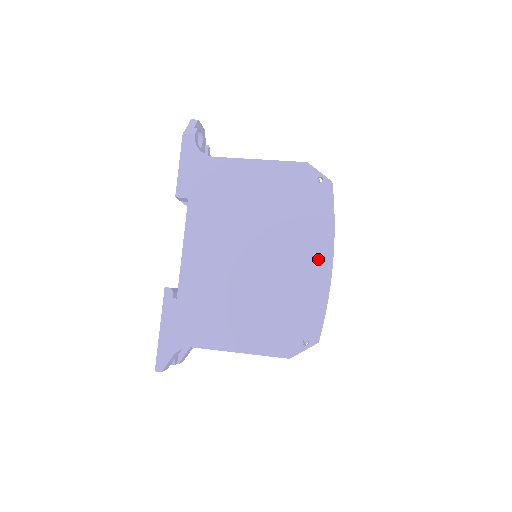
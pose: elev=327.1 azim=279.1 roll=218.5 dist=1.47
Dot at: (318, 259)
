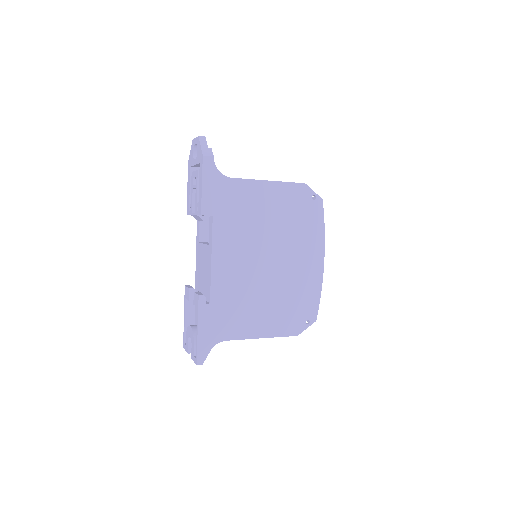
Dot at: (314, 260)
